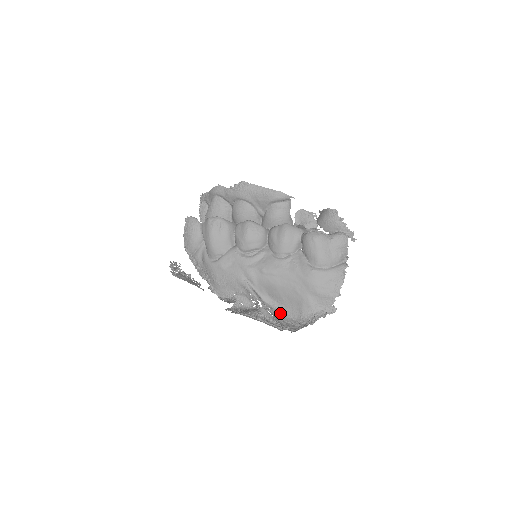
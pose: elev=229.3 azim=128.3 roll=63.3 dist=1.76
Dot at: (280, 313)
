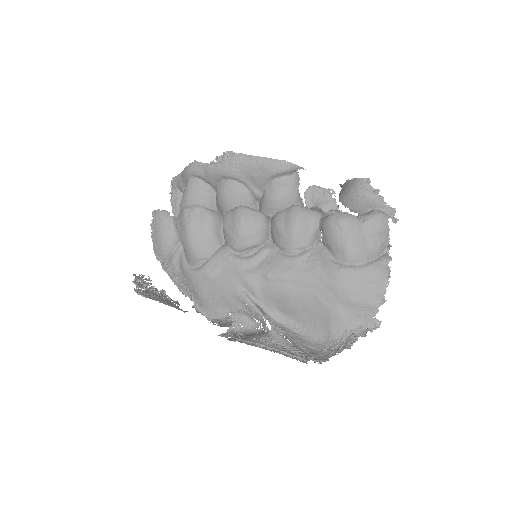
Dot at: (298, 335)
